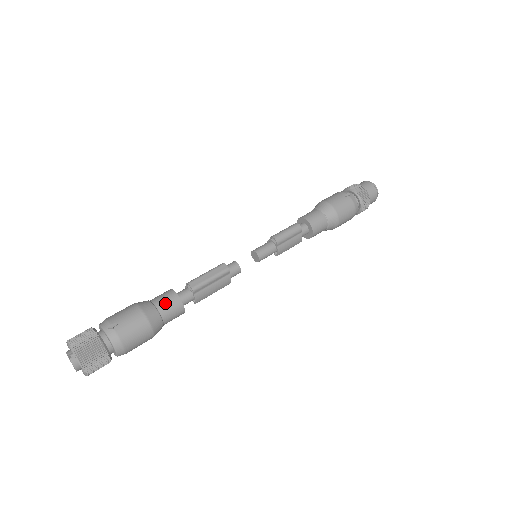
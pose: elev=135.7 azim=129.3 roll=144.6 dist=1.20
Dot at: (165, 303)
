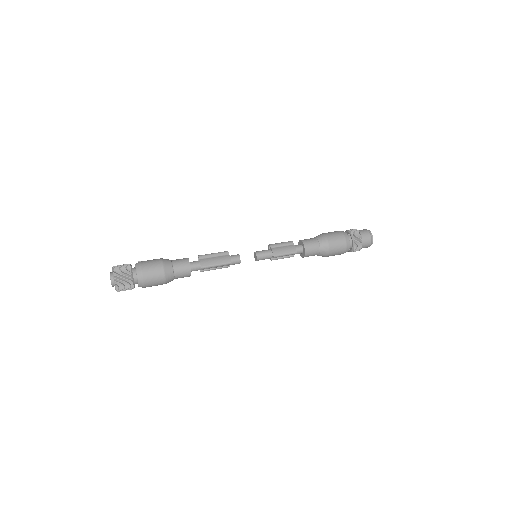
Dot at: (178, 259)
